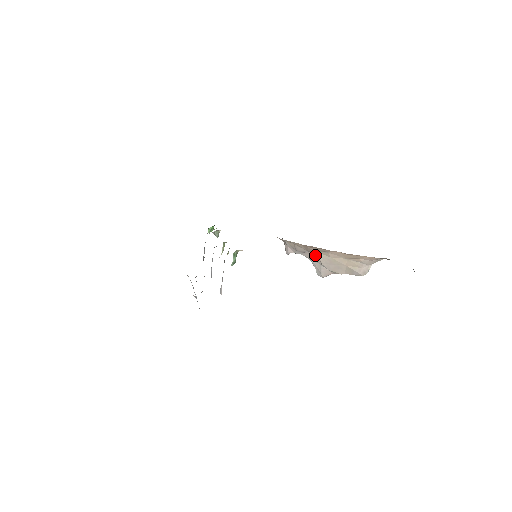
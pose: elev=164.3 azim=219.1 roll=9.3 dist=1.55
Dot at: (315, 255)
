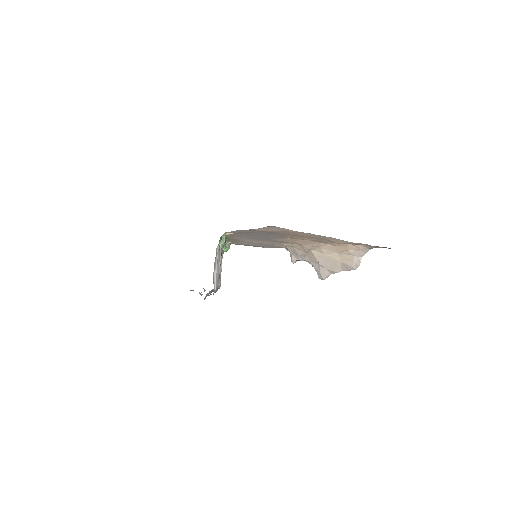
Dot at: (312, 255)
